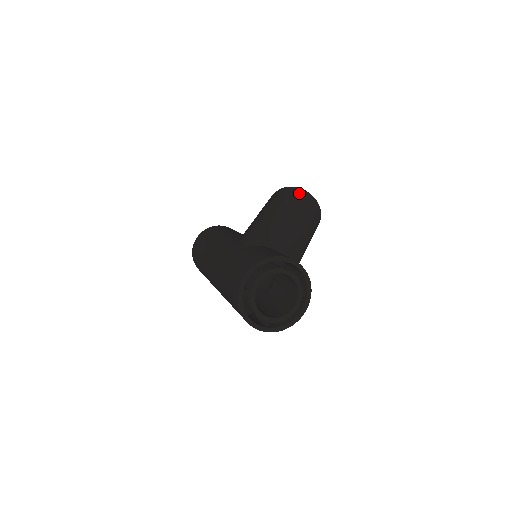
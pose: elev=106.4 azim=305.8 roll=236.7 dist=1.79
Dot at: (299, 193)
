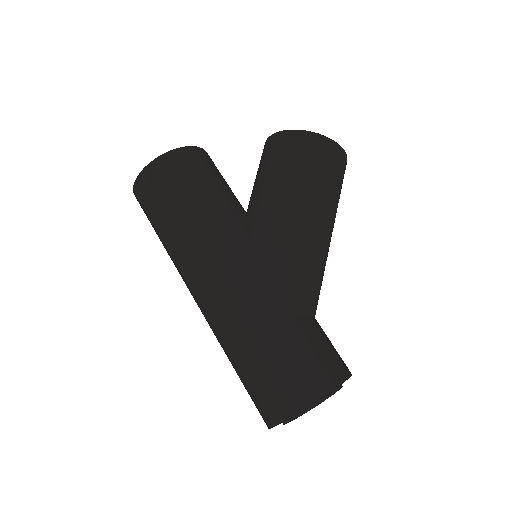
Dot at: (336, 158)
